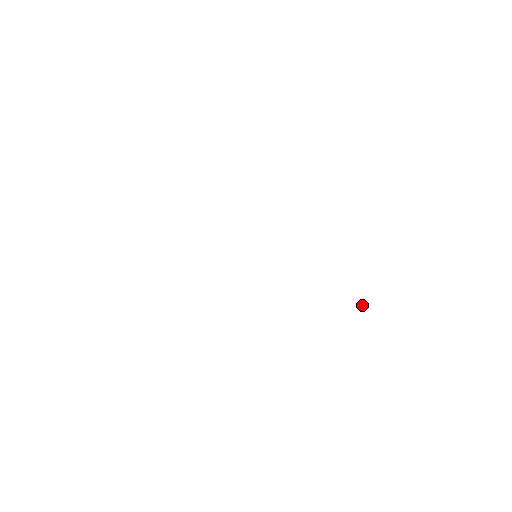
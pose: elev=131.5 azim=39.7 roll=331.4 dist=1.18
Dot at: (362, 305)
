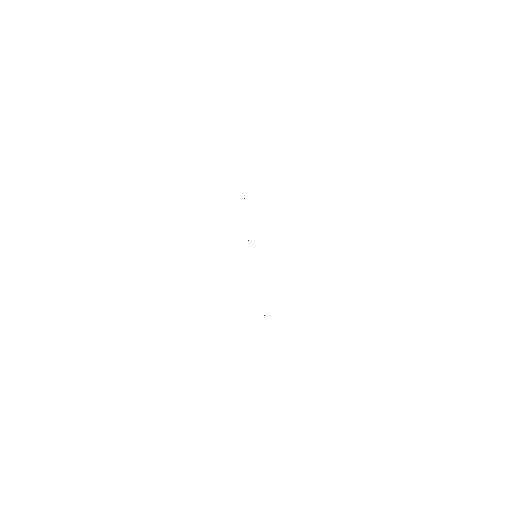
Dot at: occluded
